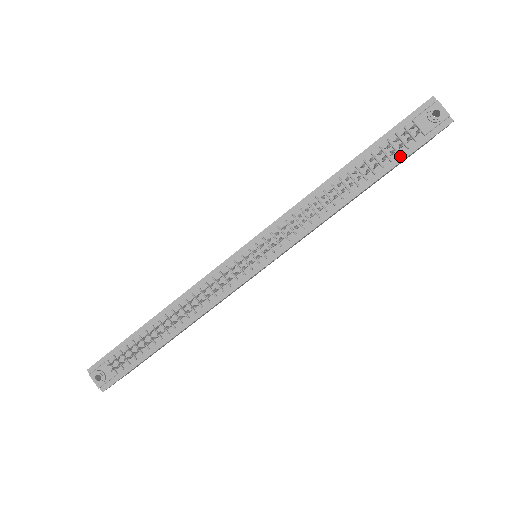
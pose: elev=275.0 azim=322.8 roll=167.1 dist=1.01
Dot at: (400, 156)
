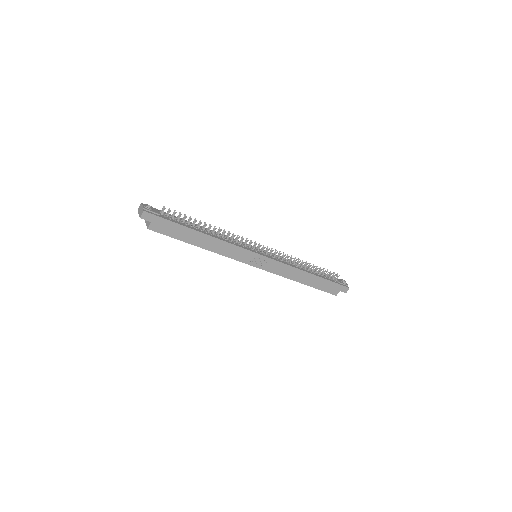
Dot at: (329, 279)
